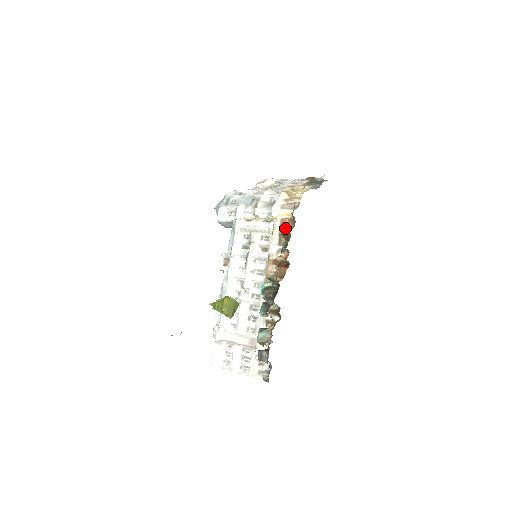
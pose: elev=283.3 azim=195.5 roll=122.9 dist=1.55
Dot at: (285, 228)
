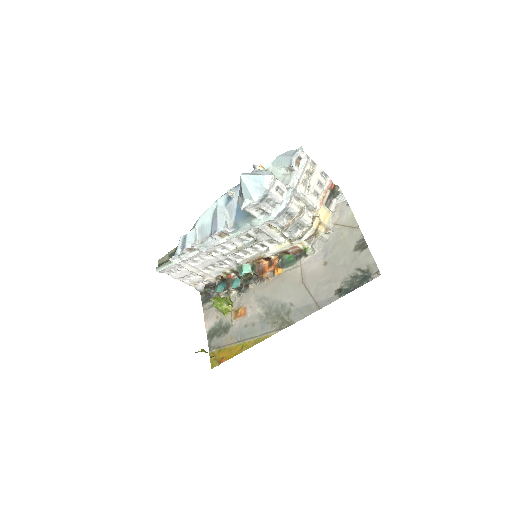
Dot at: (292, 250)
